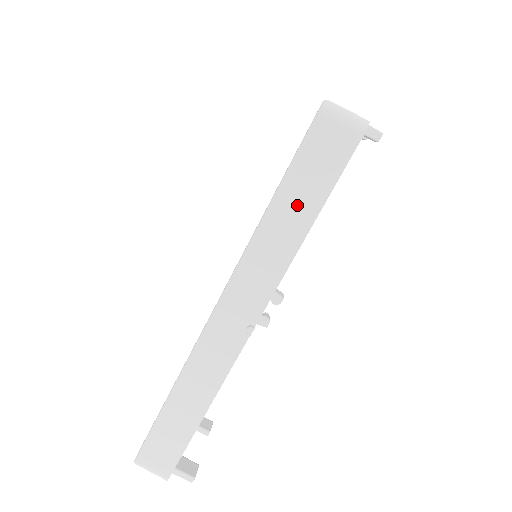
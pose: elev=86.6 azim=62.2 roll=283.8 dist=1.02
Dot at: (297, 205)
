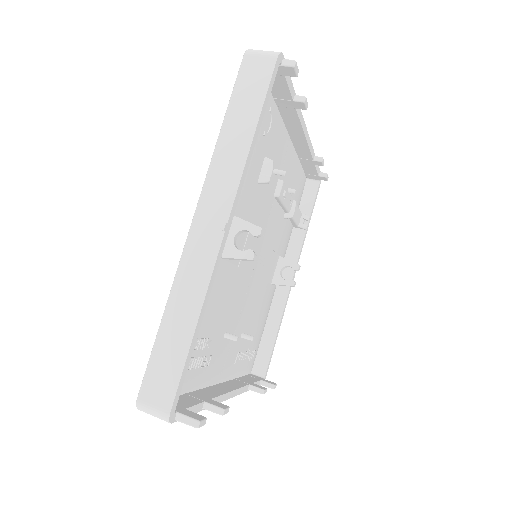
Dot at: (242, 117)
